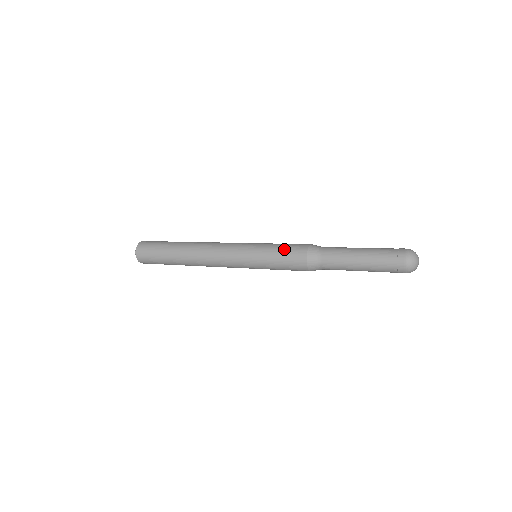
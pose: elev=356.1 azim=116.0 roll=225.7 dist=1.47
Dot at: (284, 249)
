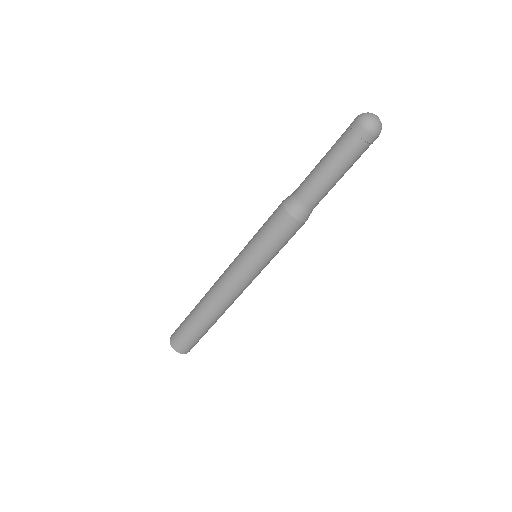
Dot at: occluded
